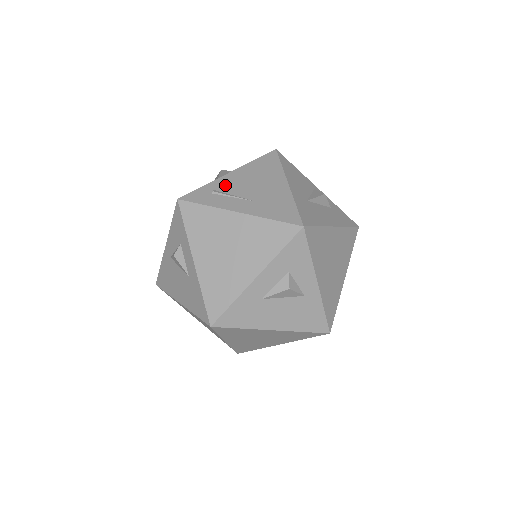
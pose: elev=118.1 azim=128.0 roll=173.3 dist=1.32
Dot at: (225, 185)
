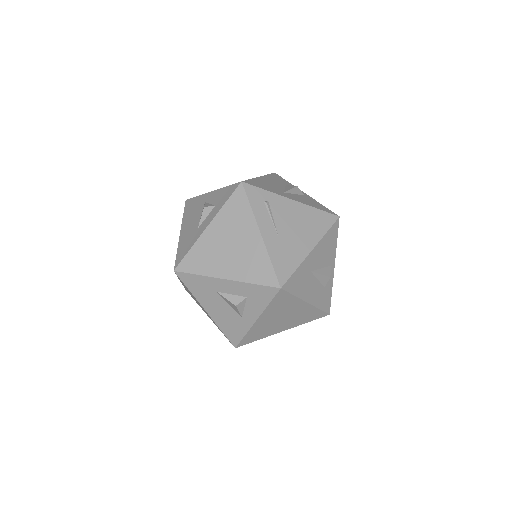
Dot at: (278, 205)
